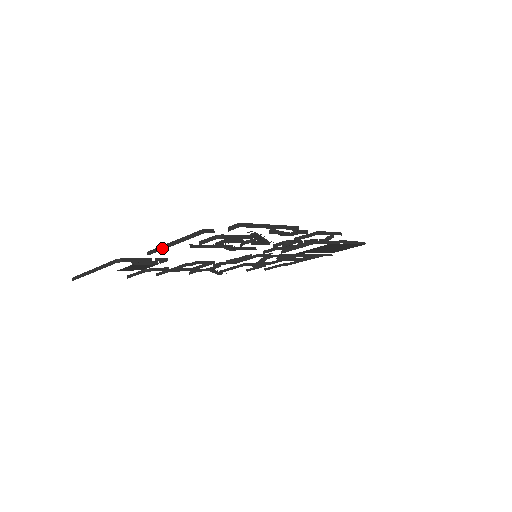
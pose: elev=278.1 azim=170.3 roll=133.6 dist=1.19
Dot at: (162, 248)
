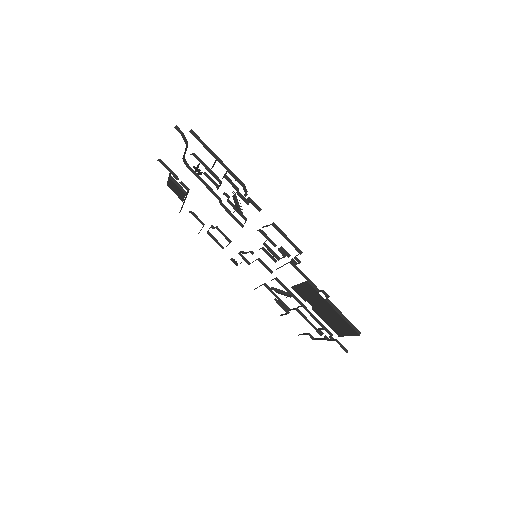
Dot at: occluded
